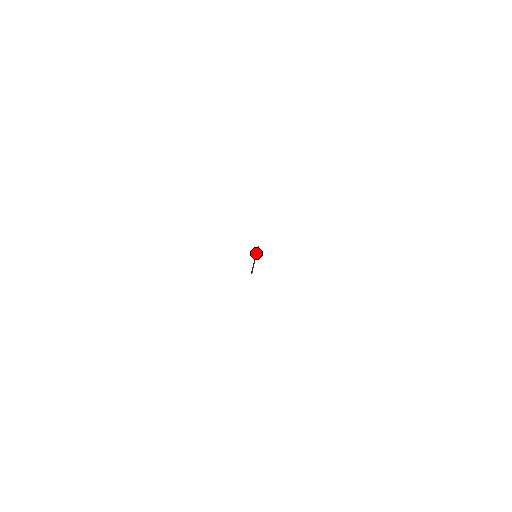
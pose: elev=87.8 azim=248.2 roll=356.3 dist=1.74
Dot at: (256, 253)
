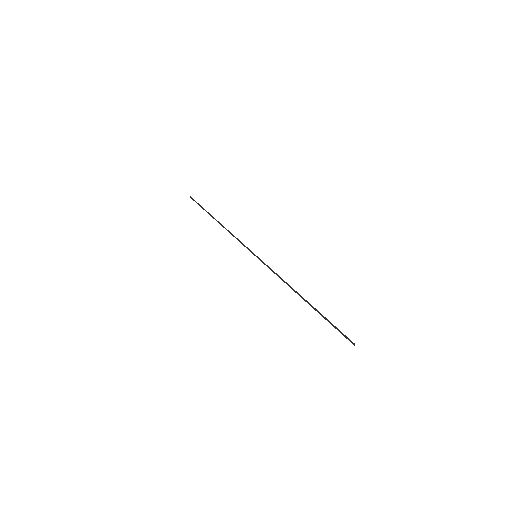
Dot at: (242, 243)
